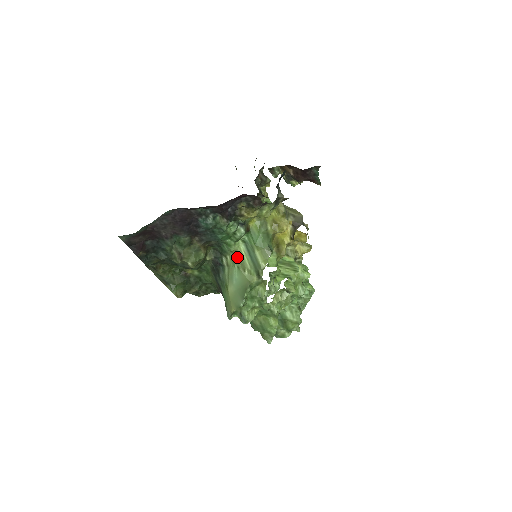
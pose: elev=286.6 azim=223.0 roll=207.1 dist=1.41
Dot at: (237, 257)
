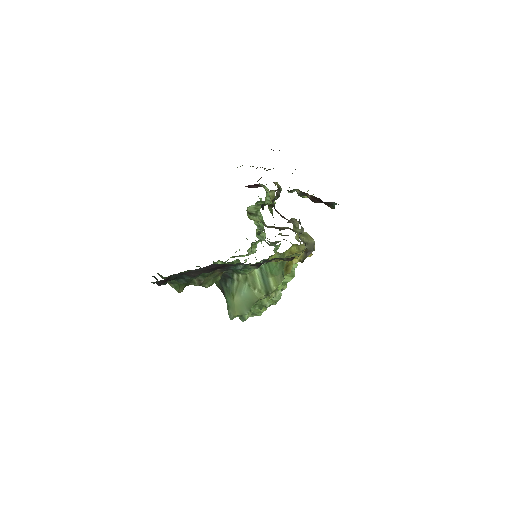
Dot at: (250, 278)
